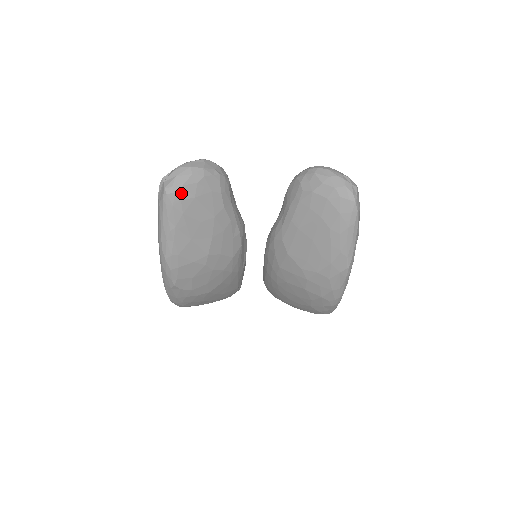
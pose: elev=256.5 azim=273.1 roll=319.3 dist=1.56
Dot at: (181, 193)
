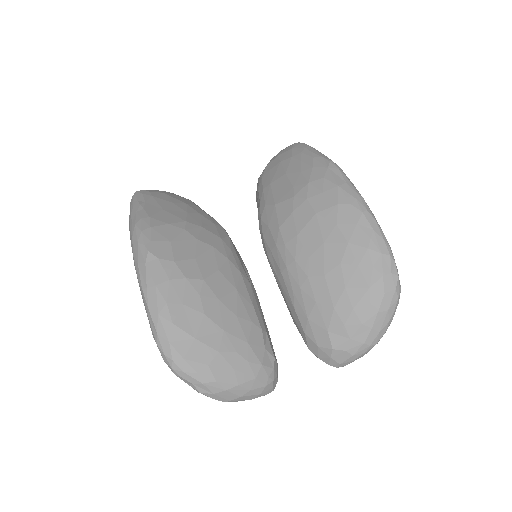
Dot at: (150, 191)
